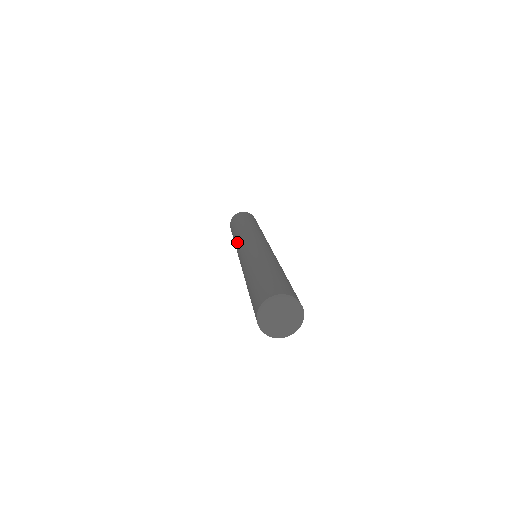
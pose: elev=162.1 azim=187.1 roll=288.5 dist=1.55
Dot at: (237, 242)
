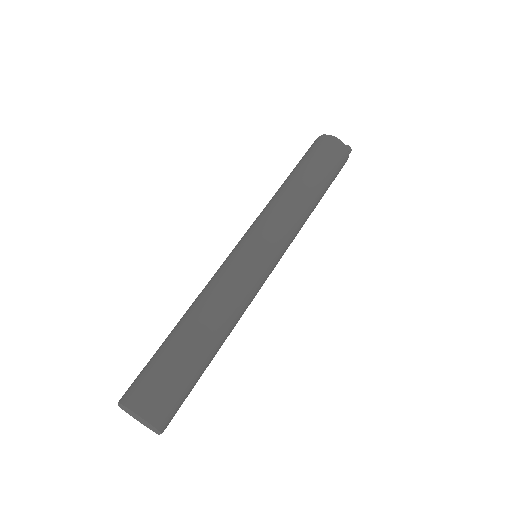
Dot at: (265, 212)
